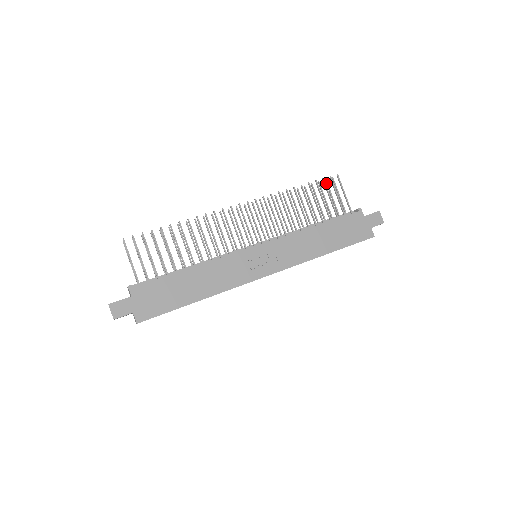
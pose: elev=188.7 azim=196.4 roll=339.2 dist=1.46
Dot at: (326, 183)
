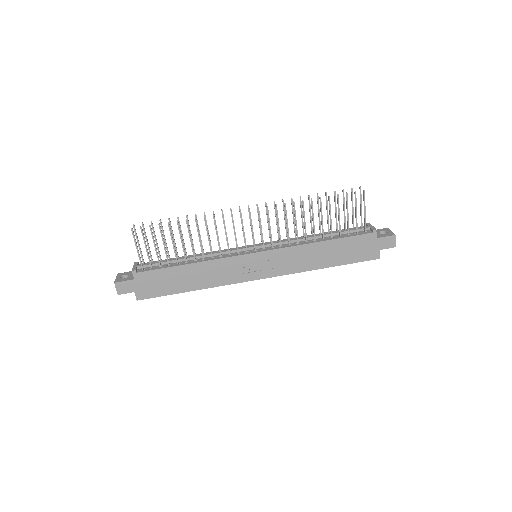
Dot at: (351, 192)
